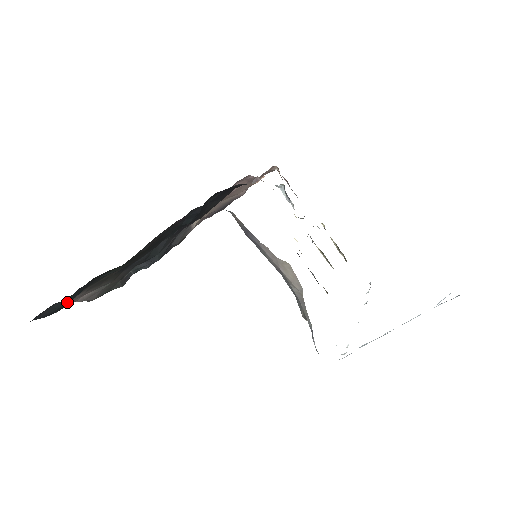
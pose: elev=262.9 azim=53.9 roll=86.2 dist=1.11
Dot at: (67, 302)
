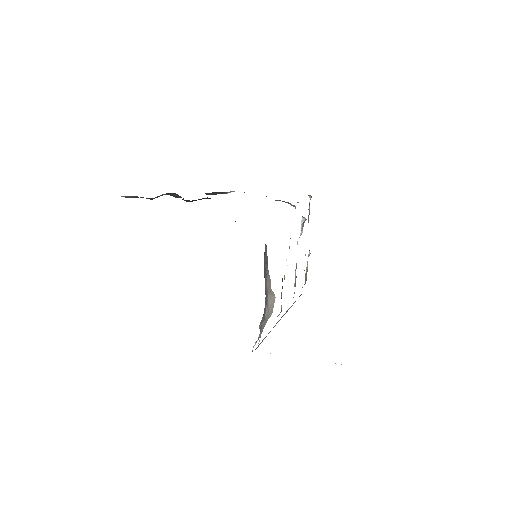
Dot at: occluded
